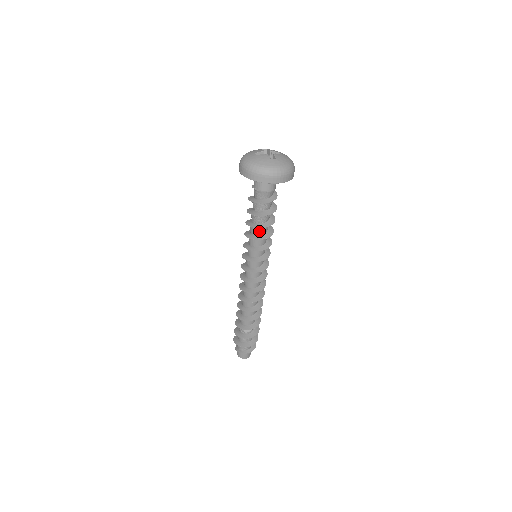
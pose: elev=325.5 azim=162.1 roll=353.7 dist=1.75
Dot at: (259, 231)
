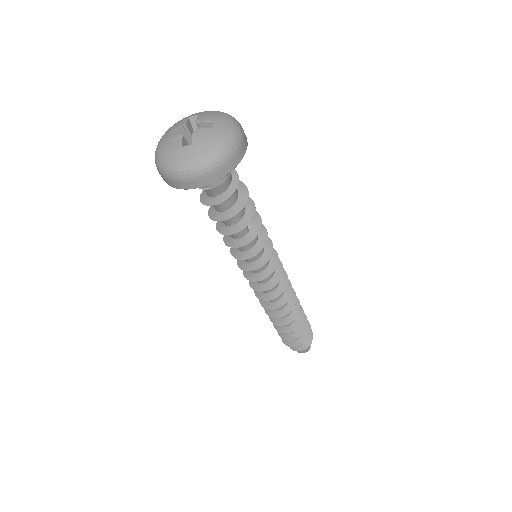
Dot at: (233, 235)
